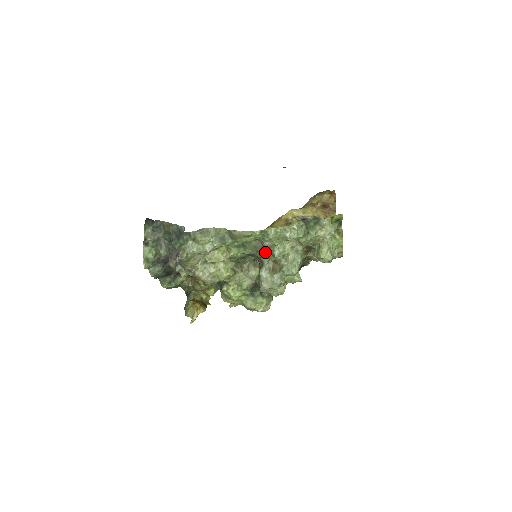
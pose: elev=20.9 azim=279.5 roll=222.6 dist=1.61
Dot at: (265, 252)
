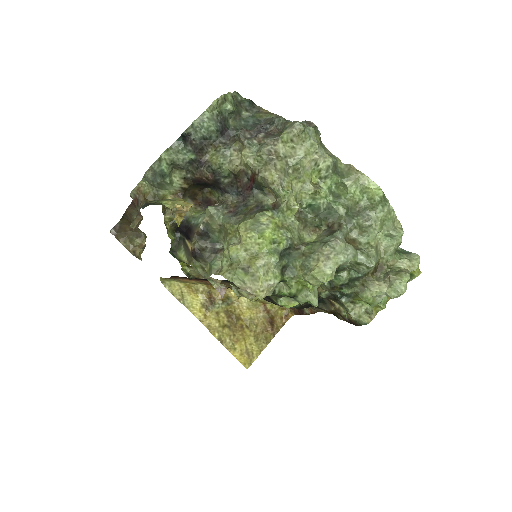
Dot at: (356, 221)
